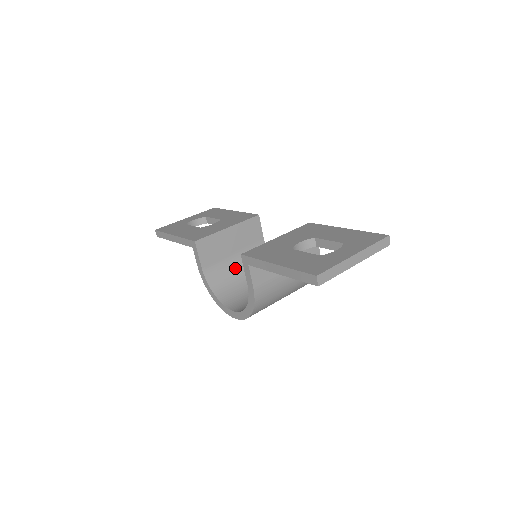
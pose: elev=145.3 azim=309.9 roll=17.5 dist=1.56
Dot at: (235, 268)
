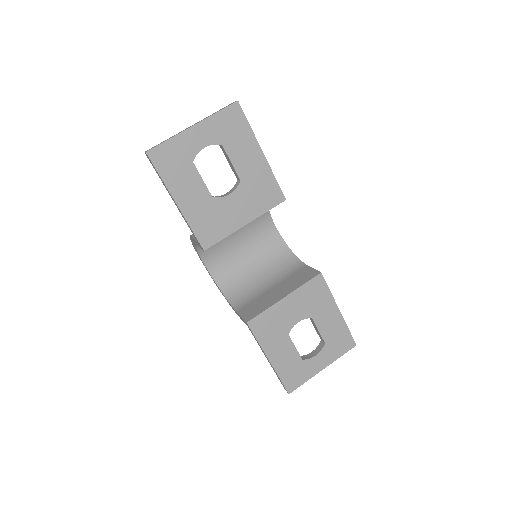
Dot at: occluded
